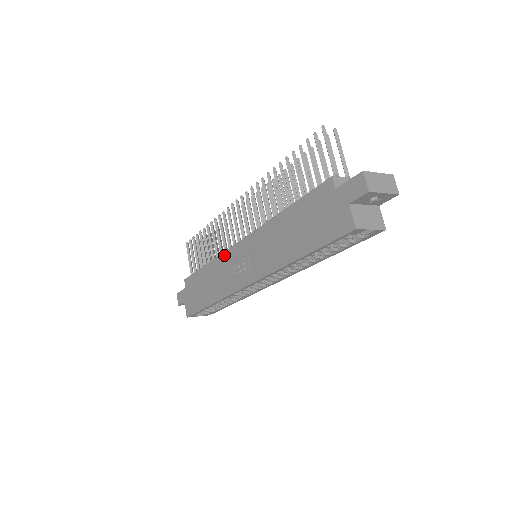
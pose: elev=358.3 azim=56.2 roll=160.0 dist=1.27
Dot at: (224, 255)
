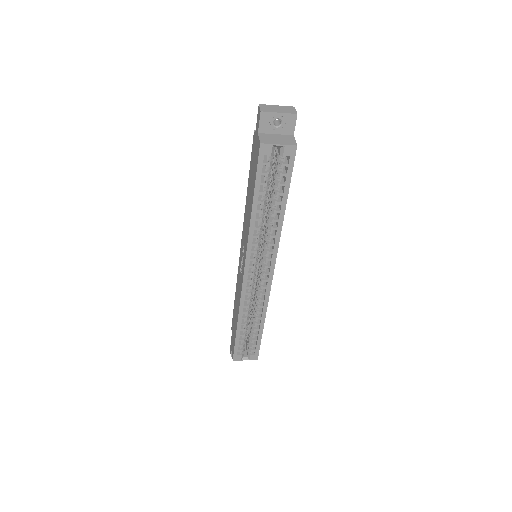
Dot at: (238, 271)
